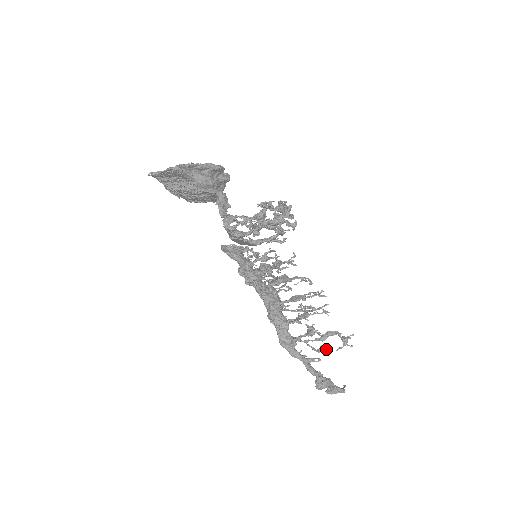
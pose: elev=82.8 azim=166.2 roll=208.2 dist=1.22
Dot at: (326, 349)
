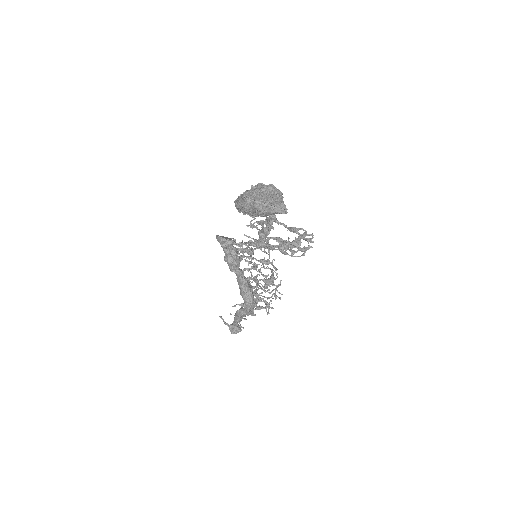
Dot at: occluded
